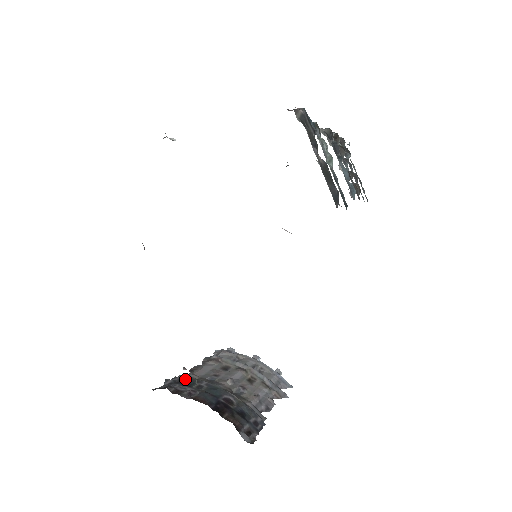
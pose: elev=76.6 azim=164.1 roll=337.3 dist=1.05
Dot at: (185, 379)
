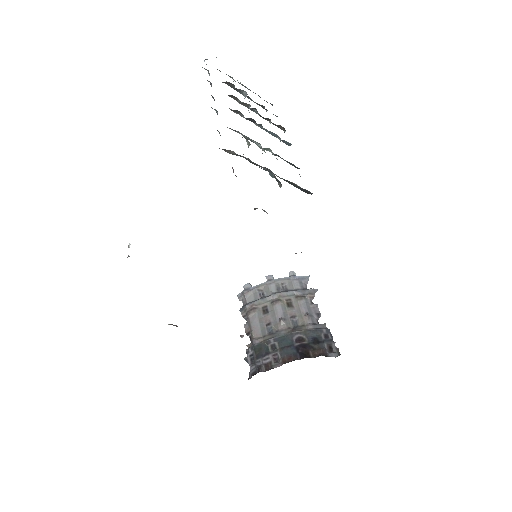
Dot at: (257, 349)
